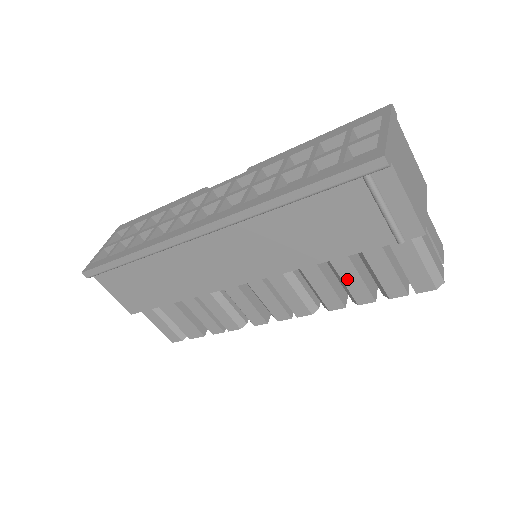
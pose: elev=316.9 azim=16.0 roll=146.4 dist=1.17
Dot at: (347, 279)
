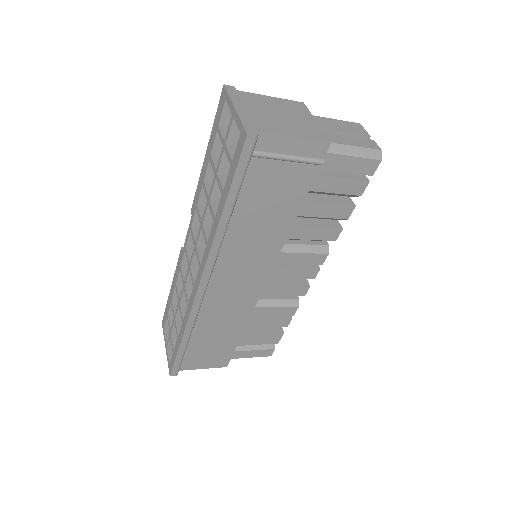
Dot at: (321, 214)
